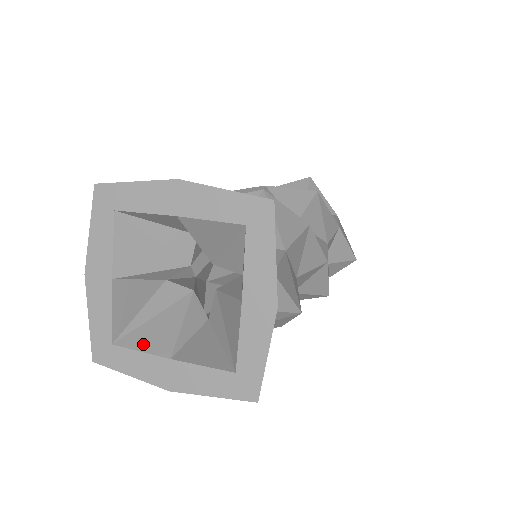
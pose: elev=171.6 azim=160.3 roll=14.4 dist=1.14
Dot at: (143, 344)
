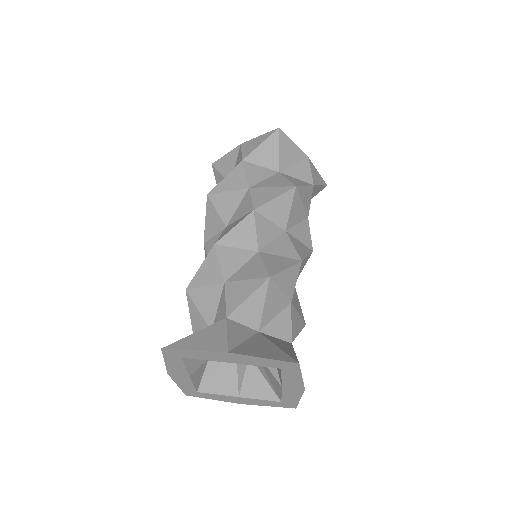
Dot at: (217, 390)
